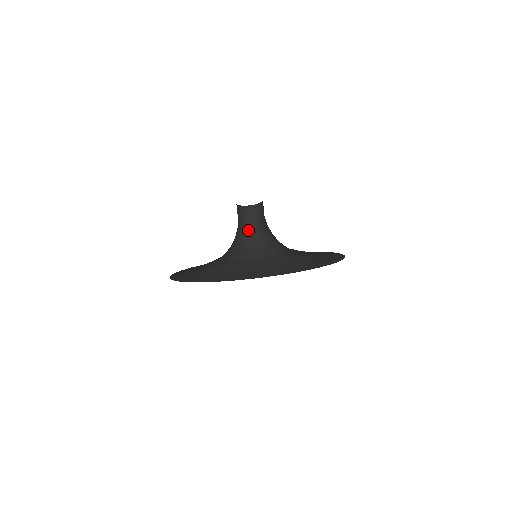
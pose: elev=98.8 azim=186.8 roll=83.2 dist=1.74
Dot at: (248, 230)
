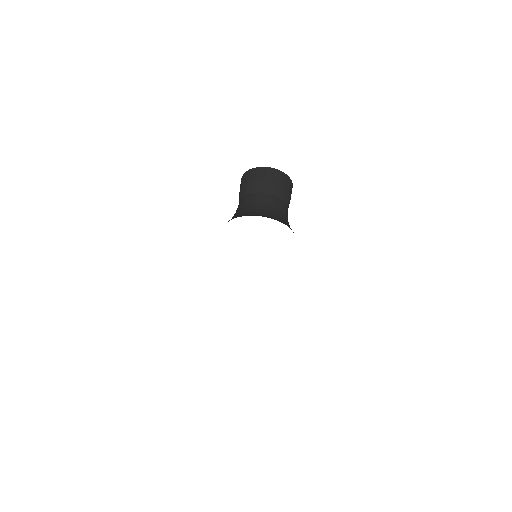
Dot at: (271, 203)
